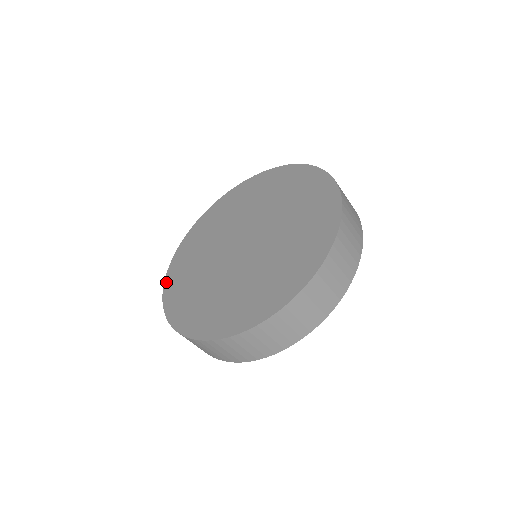
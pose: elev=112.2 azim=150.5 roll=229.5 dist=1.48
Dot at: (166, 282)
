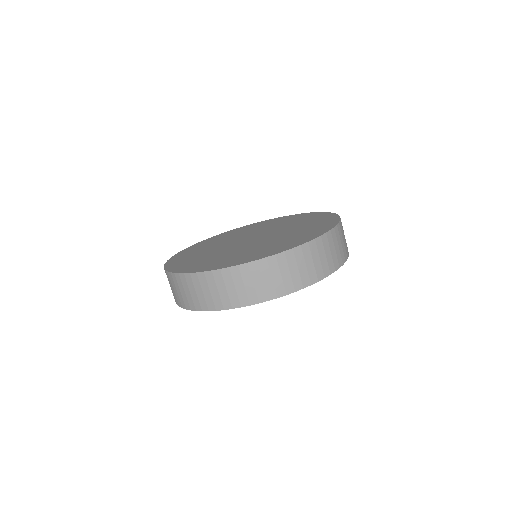
Dot at: (190, 246)
